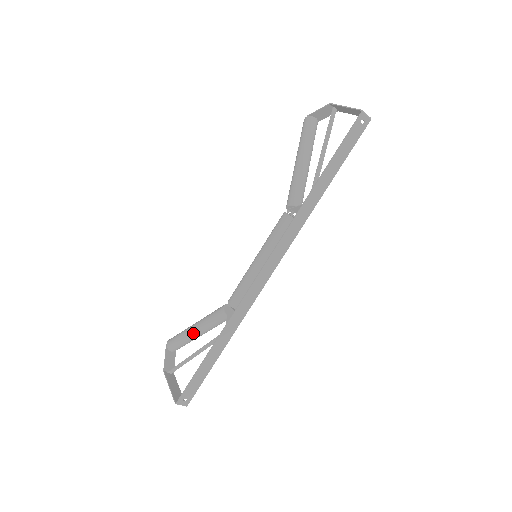
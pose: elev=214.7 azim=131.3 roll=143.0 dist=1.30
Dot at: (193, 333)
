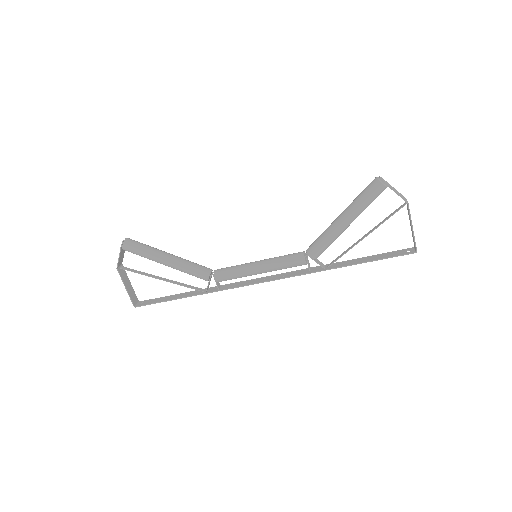
Dot at: (163, 264)
